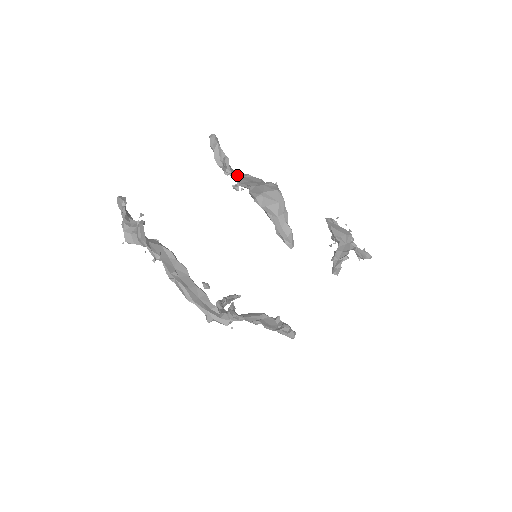
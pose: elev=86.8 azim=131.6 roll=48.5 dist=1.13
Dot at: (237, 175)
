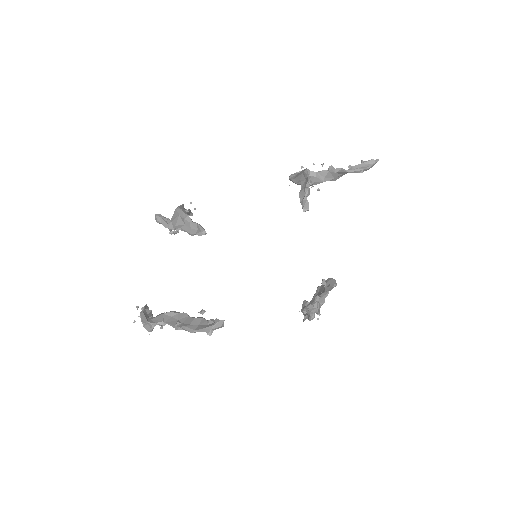
Dot at: occluded
